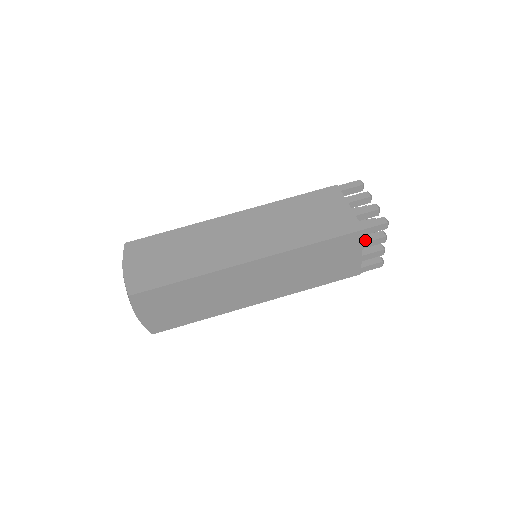
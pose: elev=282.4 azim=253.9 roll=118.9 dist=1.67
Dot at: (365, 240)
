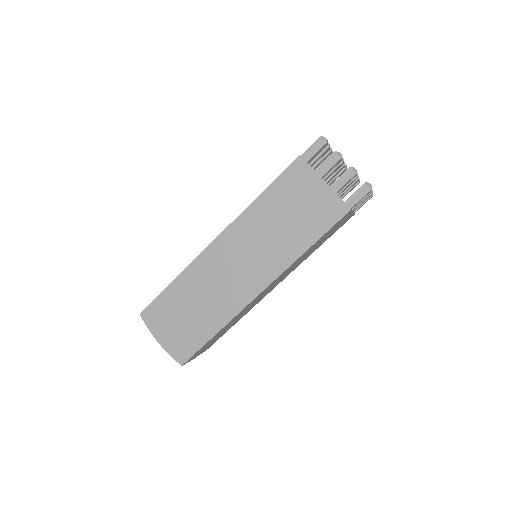
Dot at: occluded
